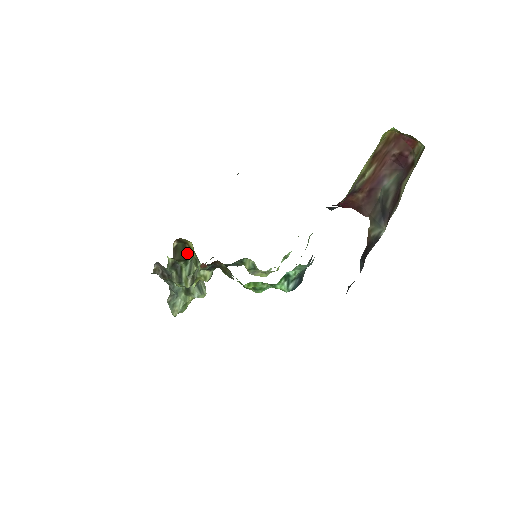
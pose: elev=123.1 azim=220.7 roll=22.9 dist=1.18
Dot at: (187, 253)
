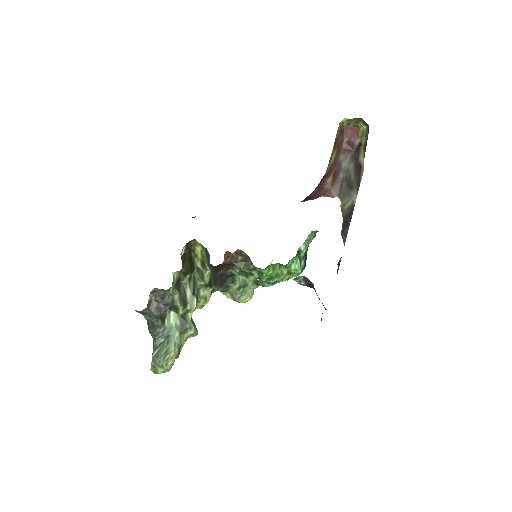
Dot at: (193, 264)
